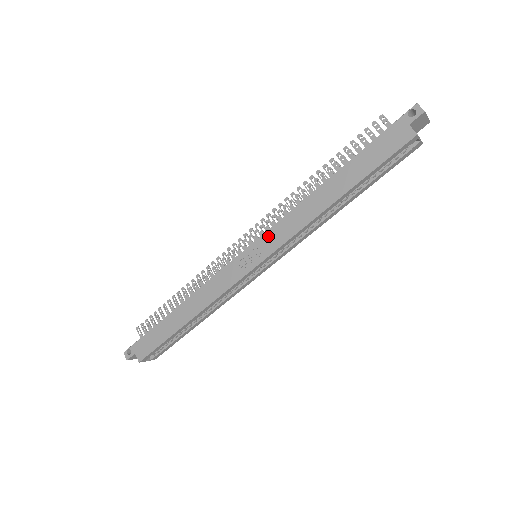
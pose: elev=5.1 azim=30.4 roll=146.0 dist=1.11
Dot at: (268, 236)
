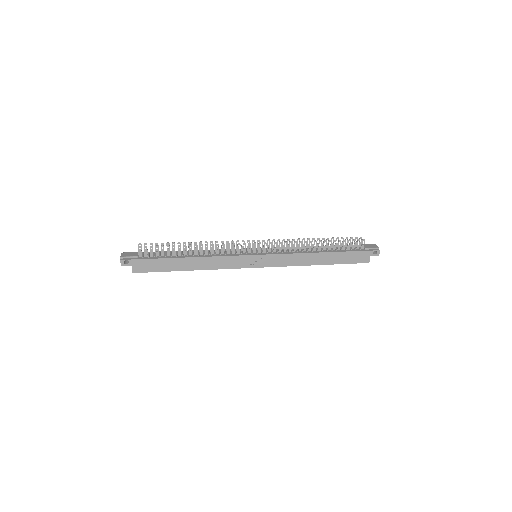
Dot at: (275, 257)
